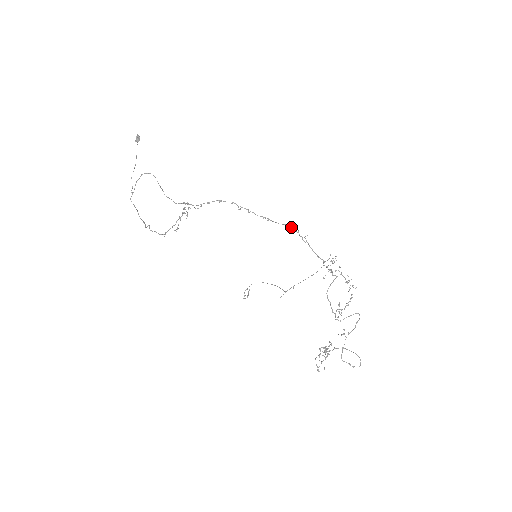
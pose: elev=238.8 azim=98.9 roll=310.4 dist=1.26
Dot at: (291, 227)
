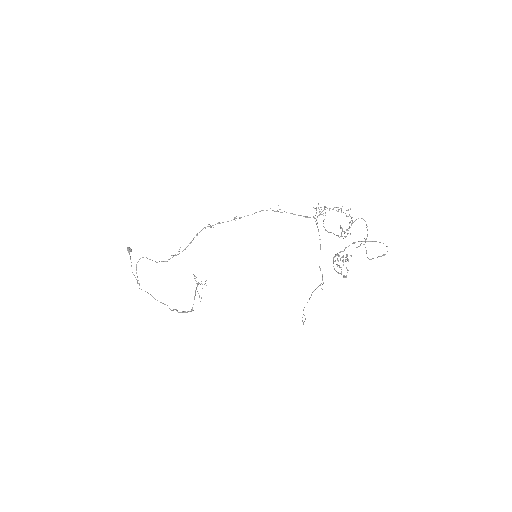
Dot at: (263, 210)
